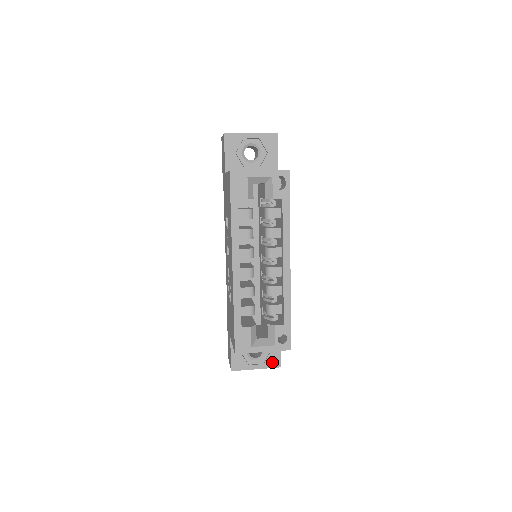
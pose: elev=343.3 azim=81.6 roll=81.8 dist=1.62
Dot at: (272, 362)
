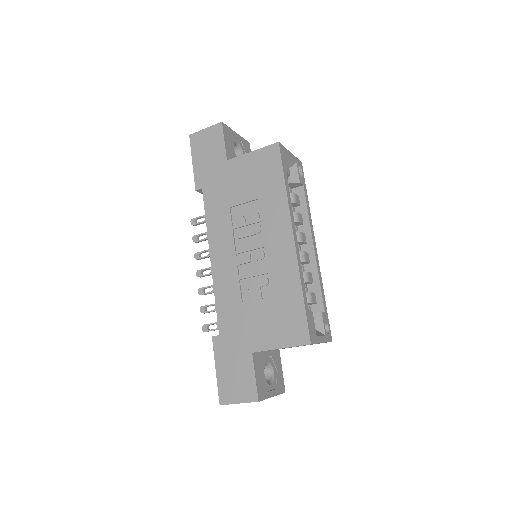
Dot at: (280, 386)
